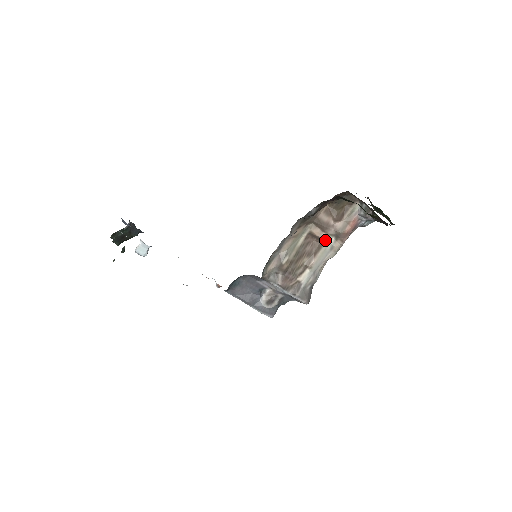
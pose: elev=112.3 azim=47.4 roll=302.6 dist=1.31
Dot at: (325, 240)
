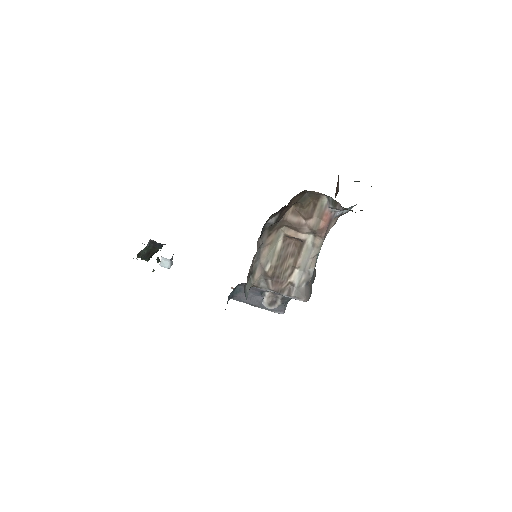
Dot at: (303, 239)
